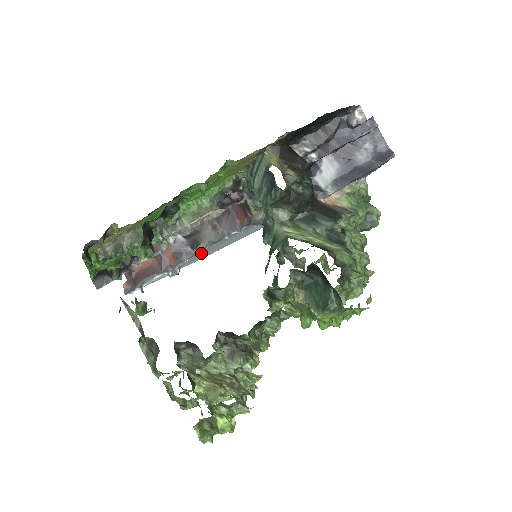
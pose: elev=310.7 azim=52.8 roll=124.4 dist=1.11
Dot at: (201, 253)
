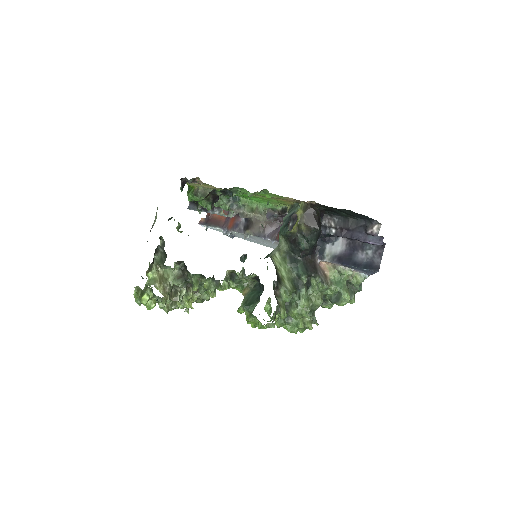
Dot at: (245, 235)
